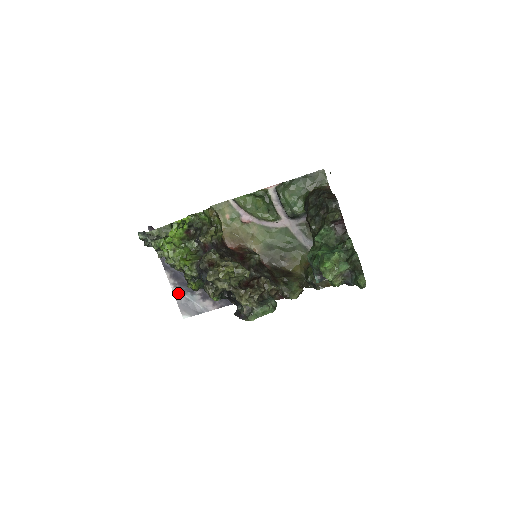
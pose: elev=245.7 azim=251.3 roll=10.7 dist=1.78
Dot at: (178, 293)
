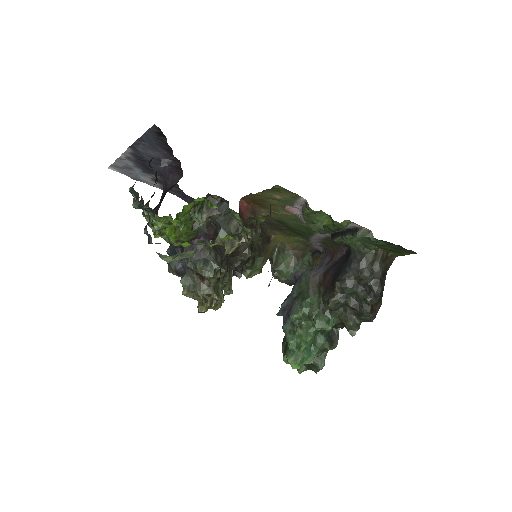
Dot at: (125, 161)
